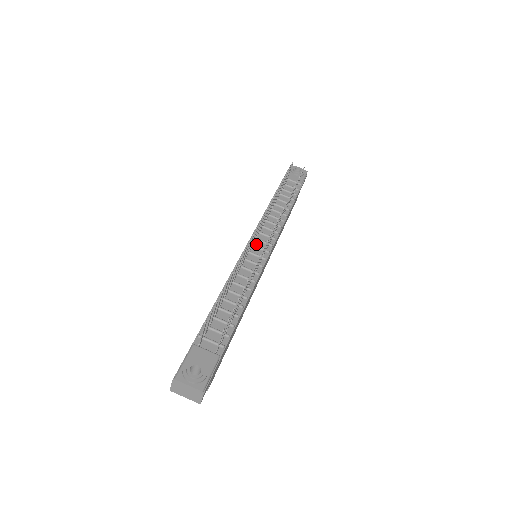
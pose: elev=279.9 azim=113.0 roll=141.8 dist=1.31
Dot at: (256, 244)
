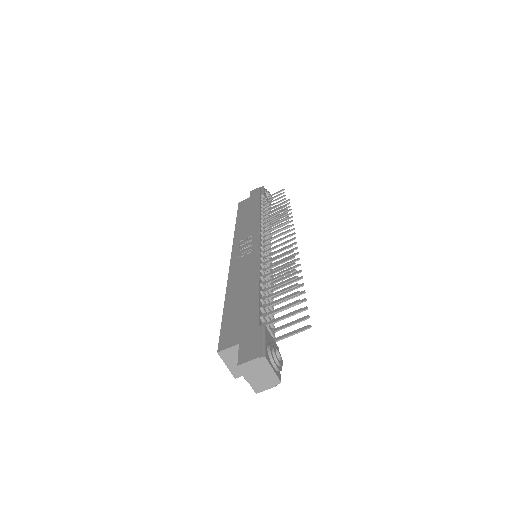
Dot at: occluded
